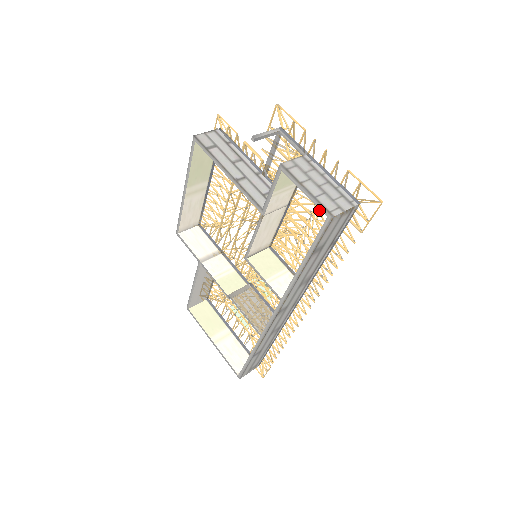
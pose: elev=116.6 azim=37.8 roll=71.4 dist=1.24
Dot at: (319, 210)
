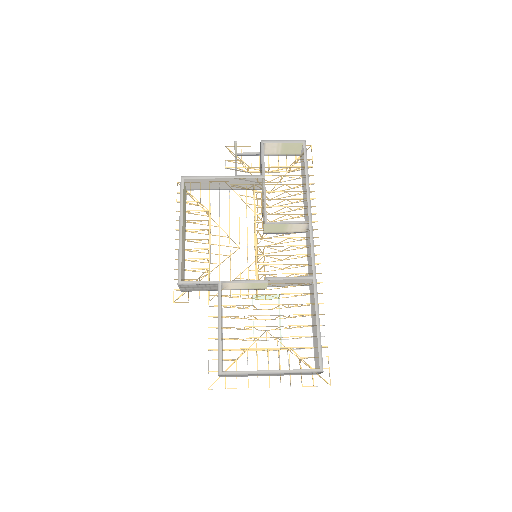
Dot at: occluded
